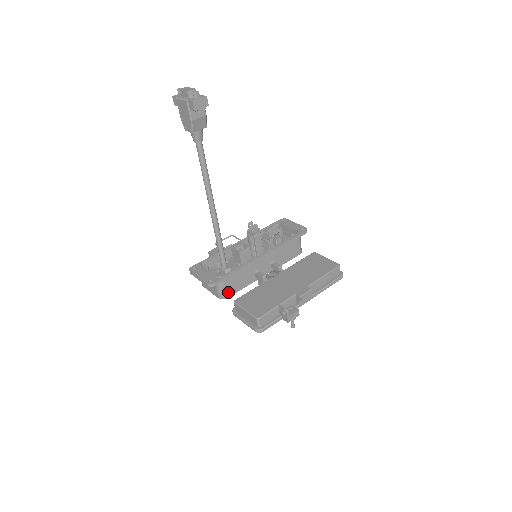
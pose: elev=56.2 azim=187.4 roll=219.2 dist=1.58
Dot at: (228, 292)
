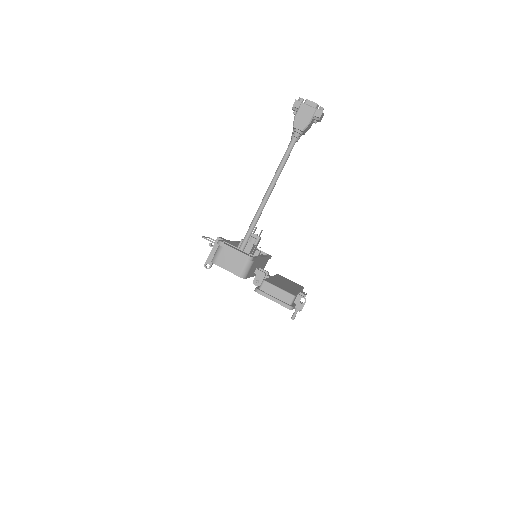
Dot at: (248, 274)
